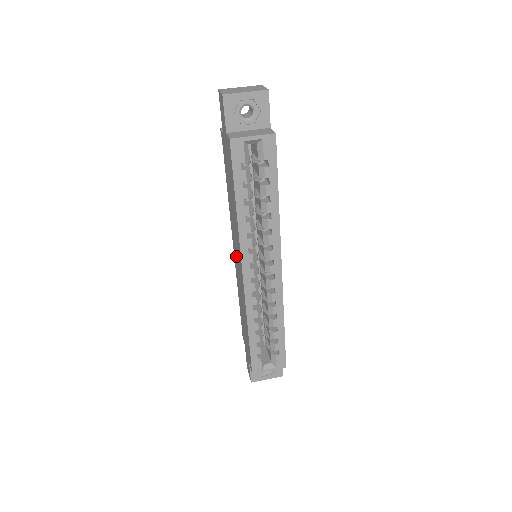
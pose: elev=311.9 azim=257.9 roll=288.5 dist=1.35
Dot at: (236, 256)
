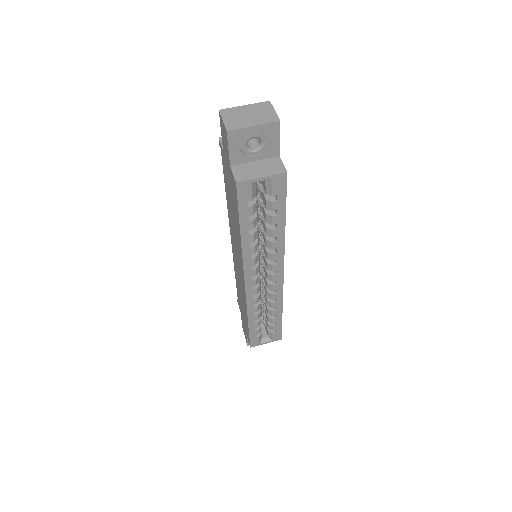
Dot at: (235, 256)
